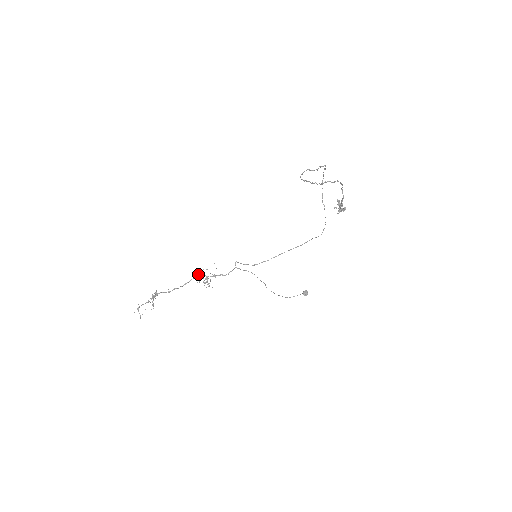
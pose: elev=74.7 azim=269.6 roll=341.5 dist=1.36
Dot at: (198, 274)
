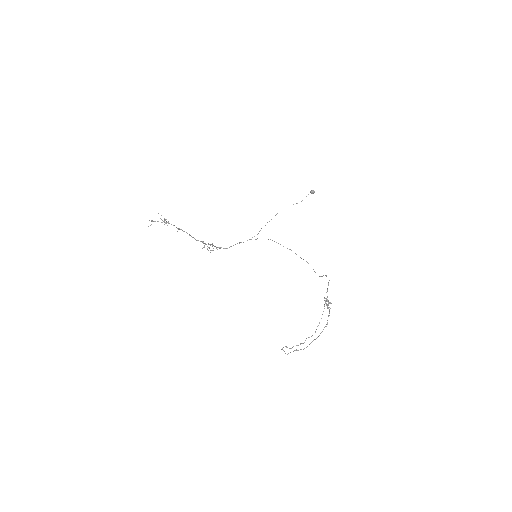
Dot at: (204, 247)
